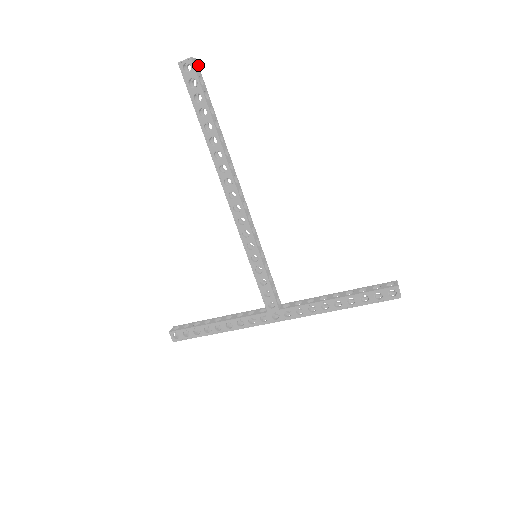
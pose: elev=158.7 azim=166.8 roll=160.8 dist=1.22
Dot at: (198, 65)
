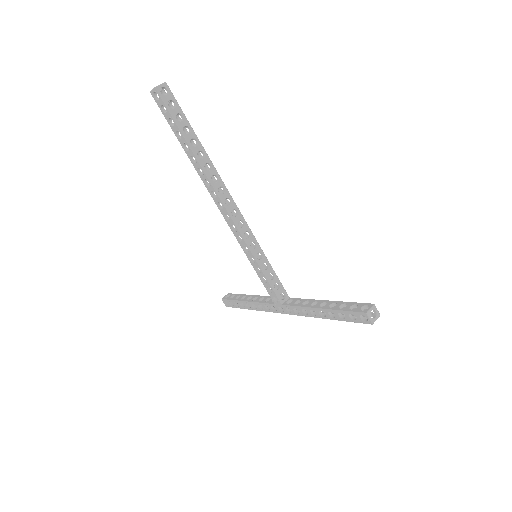
Dot at: (169, 88)
